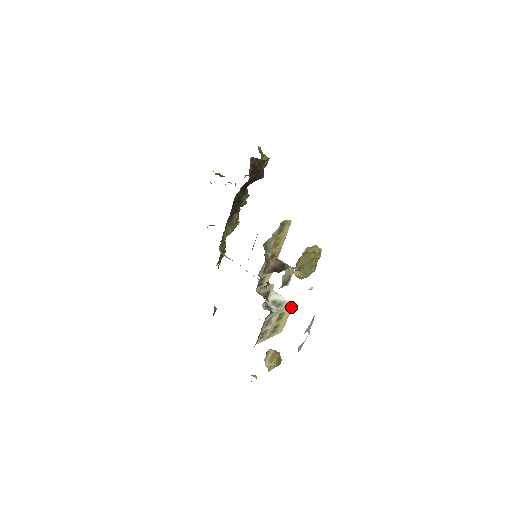
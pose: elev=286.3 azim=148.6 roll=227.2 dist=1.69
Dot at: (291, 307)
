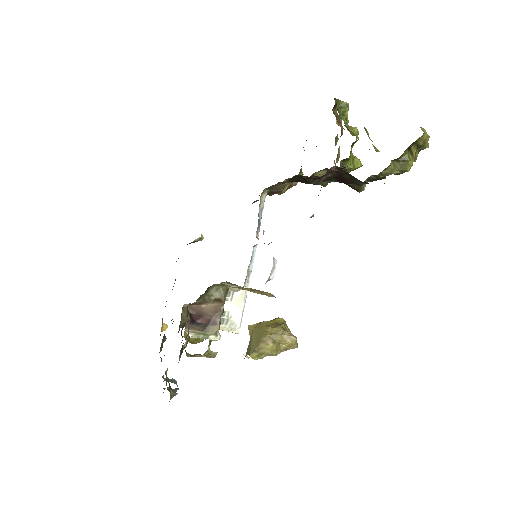
Dot at: (235, 333)
